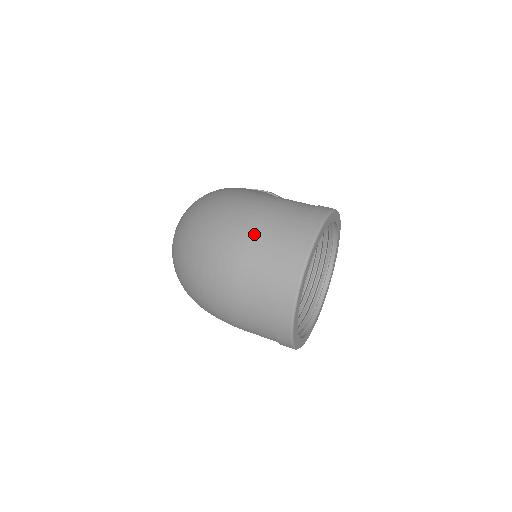
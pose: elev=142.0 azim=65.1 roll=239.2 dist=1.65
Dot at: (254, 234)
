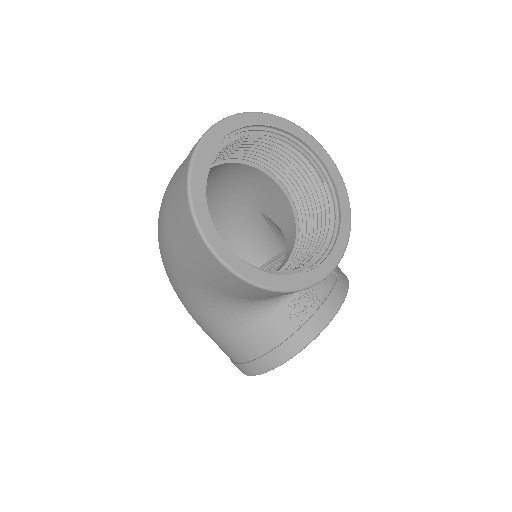
Dot at: occluded
